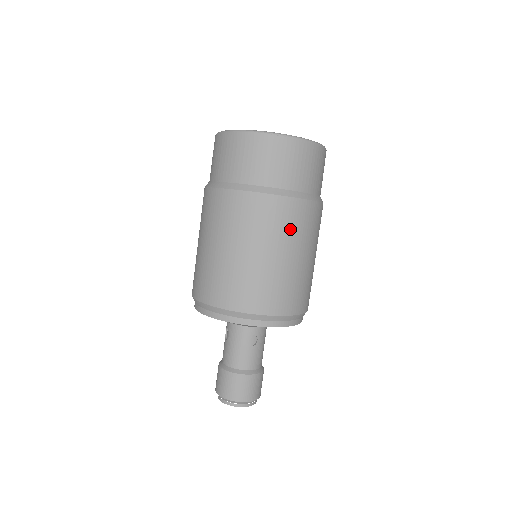
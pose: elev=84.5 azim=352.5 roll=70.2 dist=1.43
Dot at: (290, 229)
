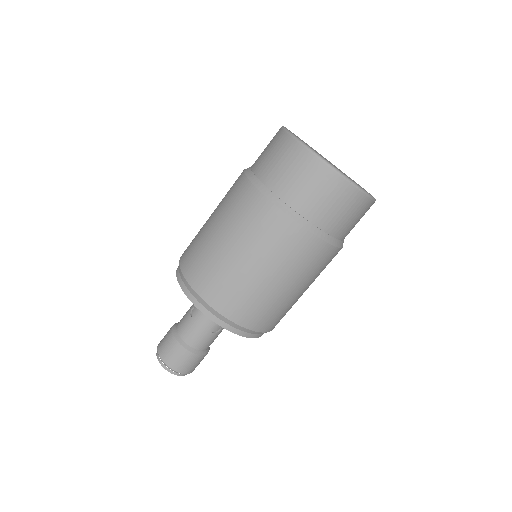
Dot at: (311, 269)
